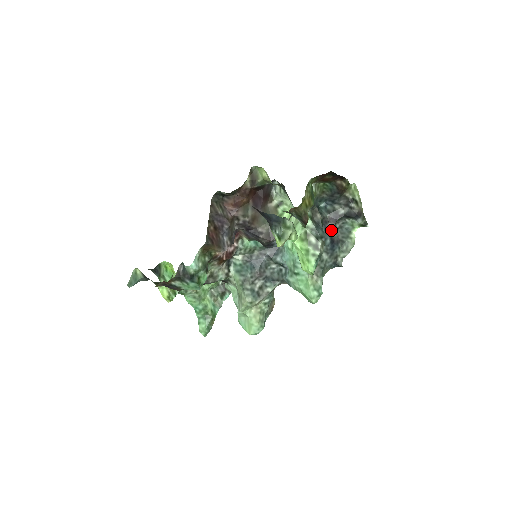
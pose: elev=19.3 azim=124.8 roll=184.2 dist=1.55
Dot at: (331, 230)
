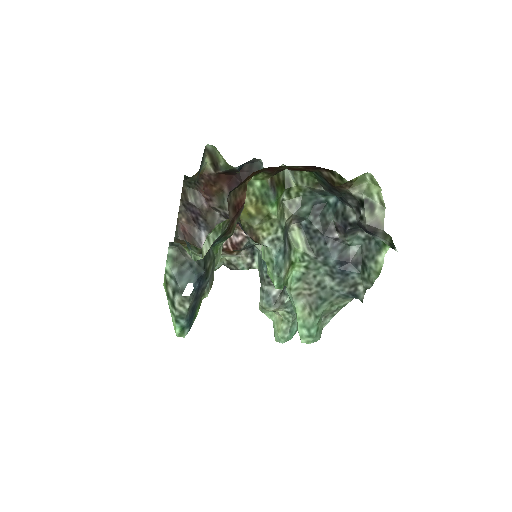
Dot at: (345, 242)
